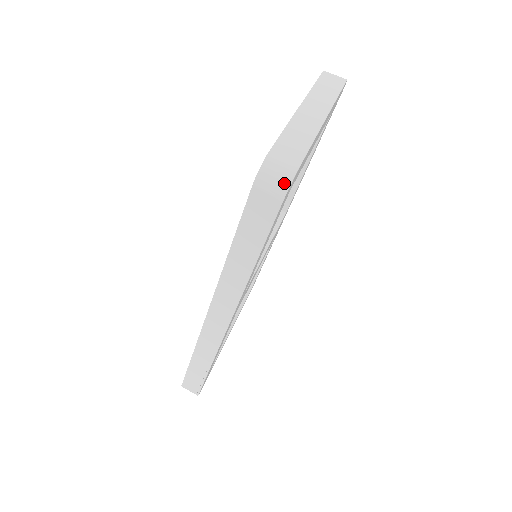
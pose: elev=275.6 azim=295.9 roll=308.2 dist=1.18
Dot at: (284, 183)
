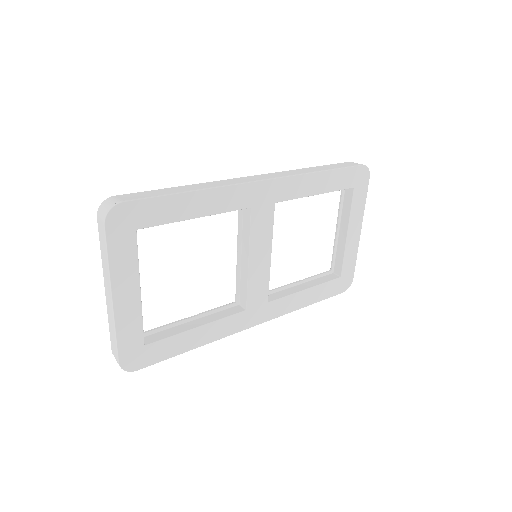
Dot at: (365, 167)
